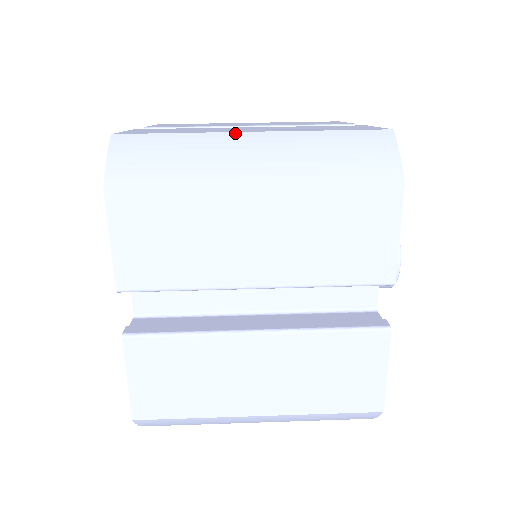
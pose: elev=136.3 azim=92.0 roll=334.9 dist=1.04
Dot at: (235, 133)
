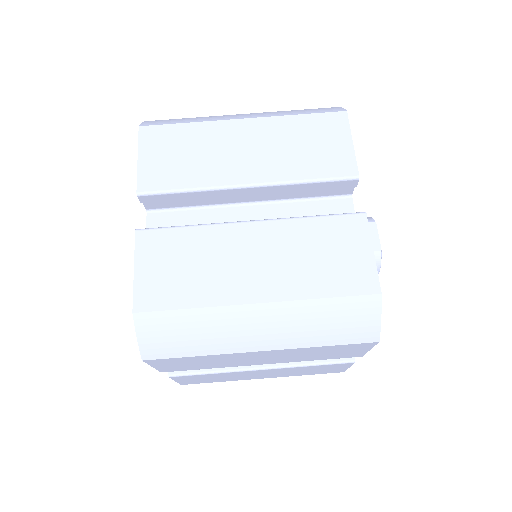
Dot at: (241, 306)
